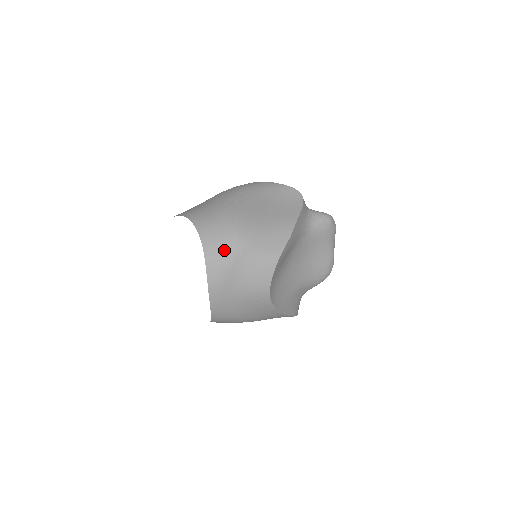
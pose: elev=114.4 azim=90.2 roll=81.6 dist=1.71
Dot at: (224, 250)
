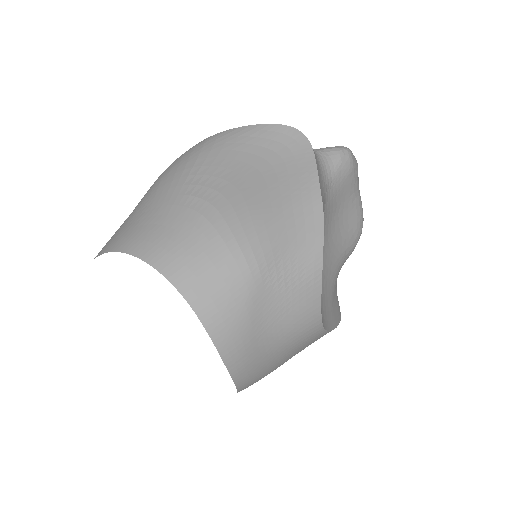
Dot at: (229, 291)
